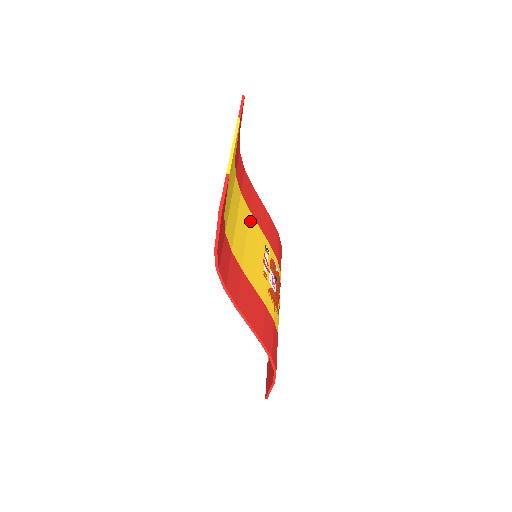
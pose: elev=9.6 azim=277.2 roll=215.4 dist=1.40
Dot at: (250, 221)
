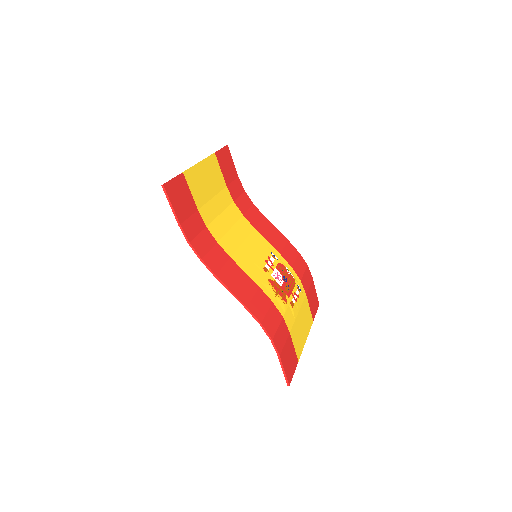
Dot at: (253, 234)
